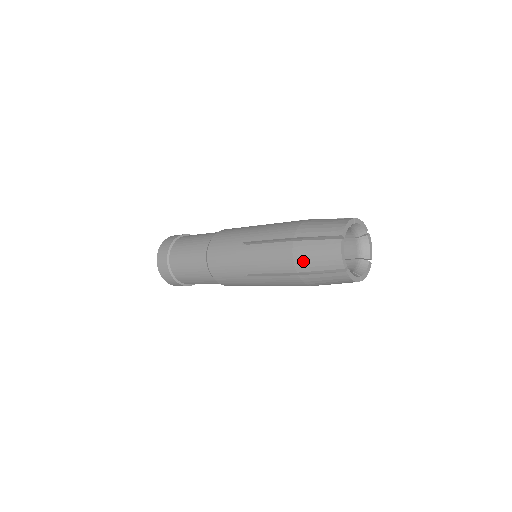
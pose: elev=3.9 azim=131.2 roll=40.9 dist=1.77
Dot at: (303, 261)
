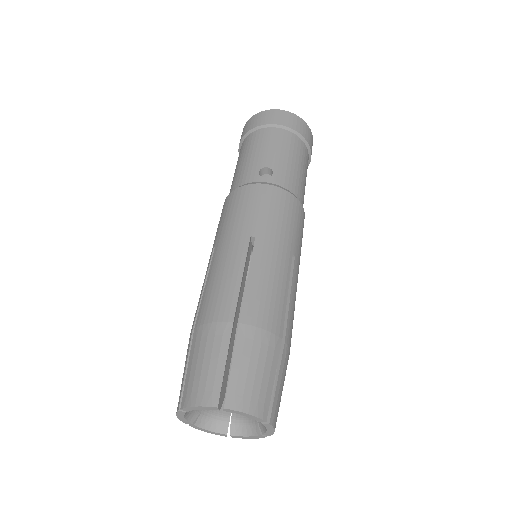
Dot at: occluded
